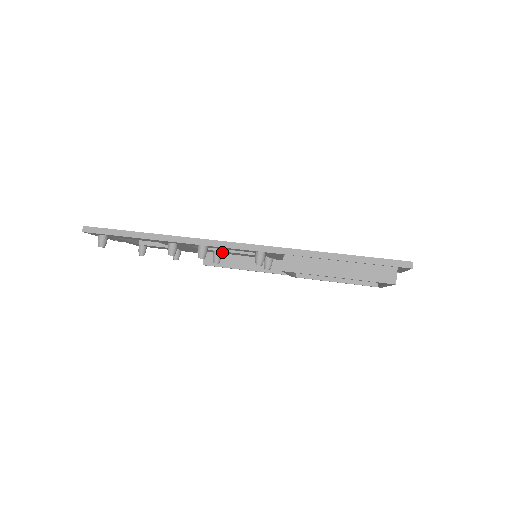
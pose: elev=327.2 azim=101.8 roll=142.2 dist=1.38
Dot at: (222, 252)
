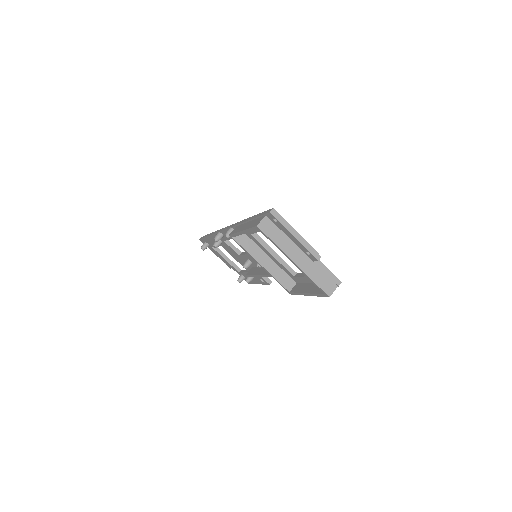
Dot at: (251, 260)
